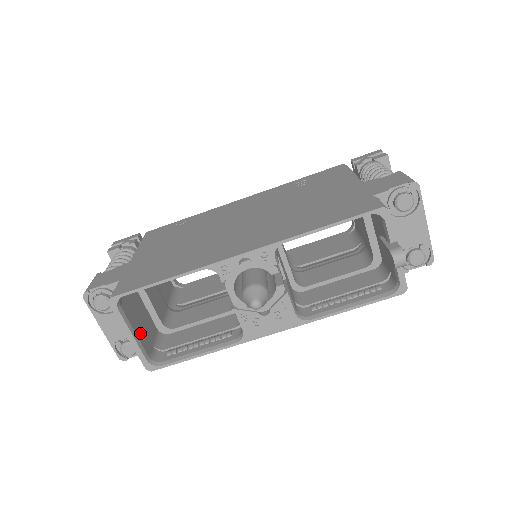
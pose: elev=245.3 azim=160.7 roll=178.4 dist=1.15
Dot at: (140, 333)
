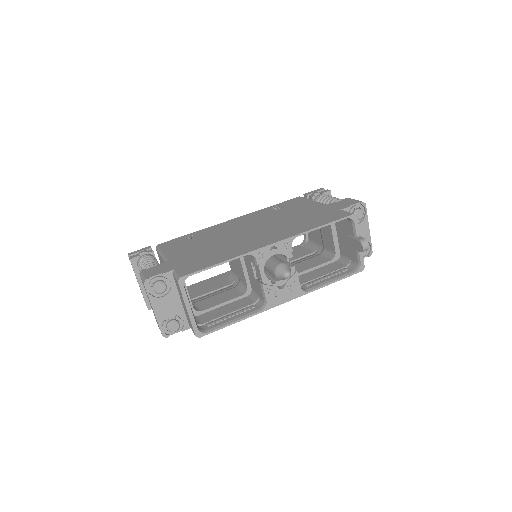
Dot at: occluded
